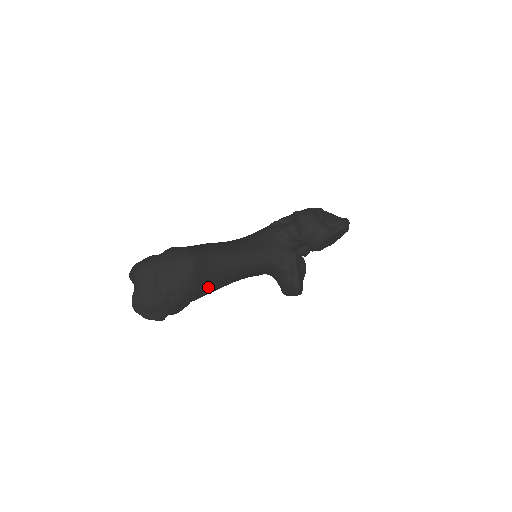
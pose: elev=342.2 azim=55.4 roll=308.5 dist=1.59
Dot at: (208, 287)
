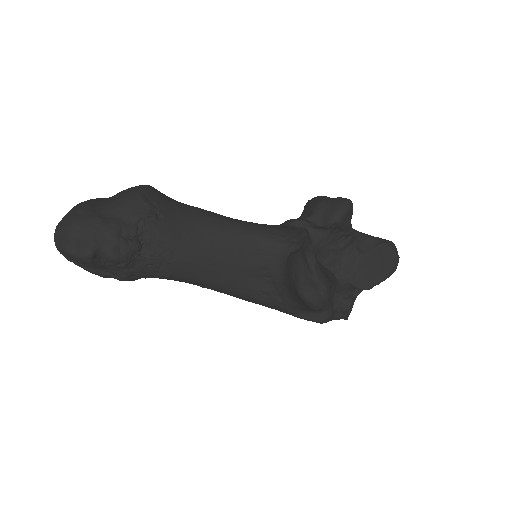
Dot at: (168, 233)
